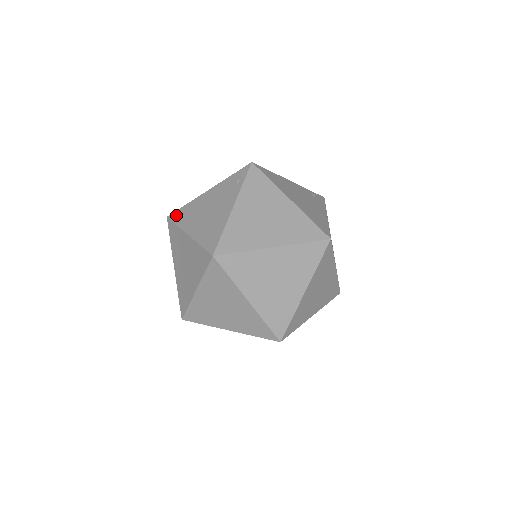
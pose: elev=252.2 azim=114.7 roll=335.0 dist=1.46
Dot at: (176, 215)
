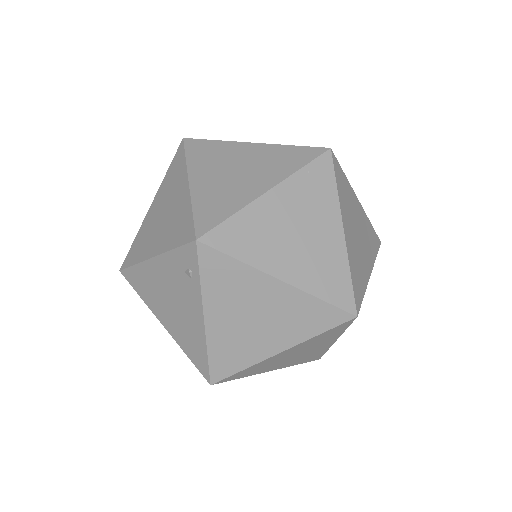
Dot at: occluded
